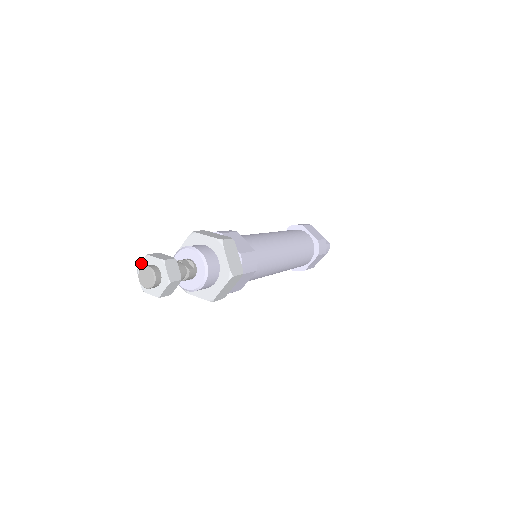
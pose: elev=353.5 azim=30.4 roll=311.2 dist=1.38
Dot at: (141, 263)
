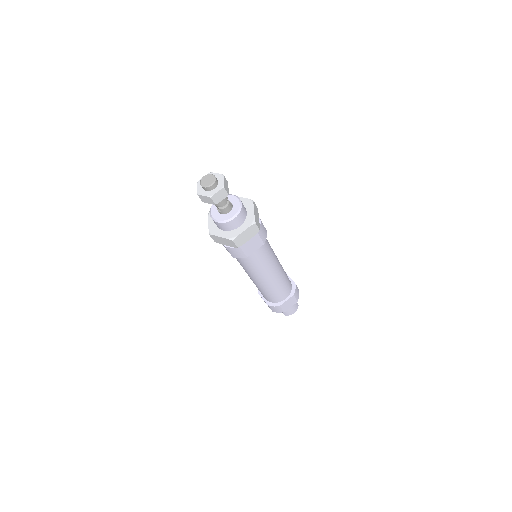
Dot at: occluded
